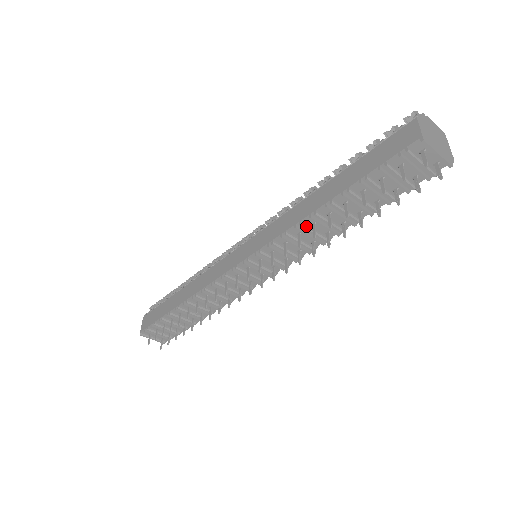
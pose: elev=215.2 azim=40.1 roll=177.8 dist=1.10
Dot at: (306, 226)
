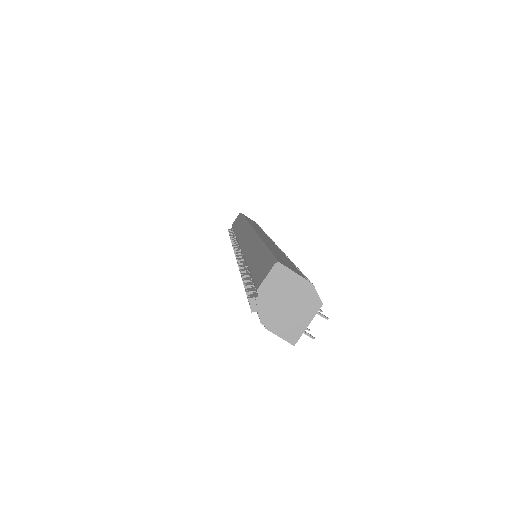
Dot at: occluded
